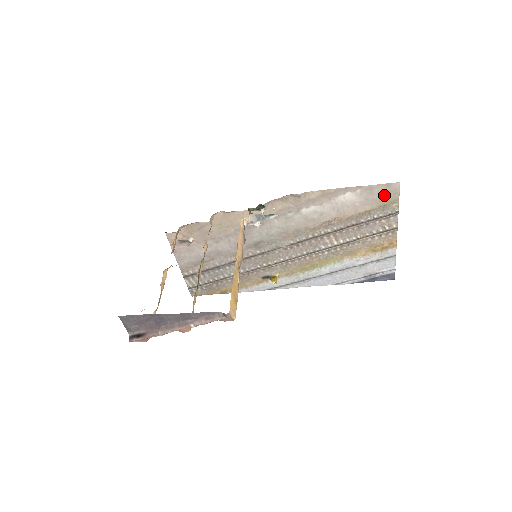
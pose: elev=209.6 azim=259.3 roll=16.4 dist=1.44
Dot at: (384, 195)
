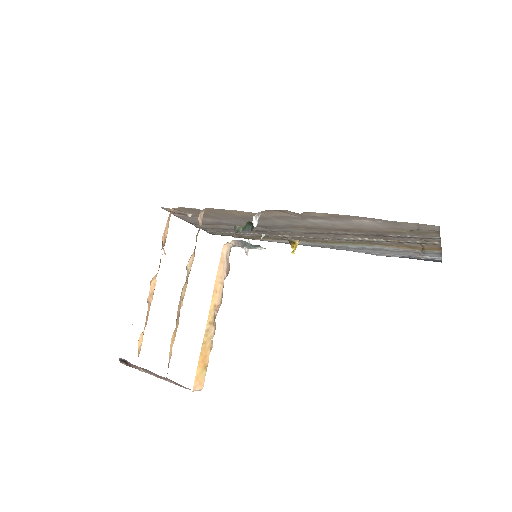
Dot at: (417, 228)
